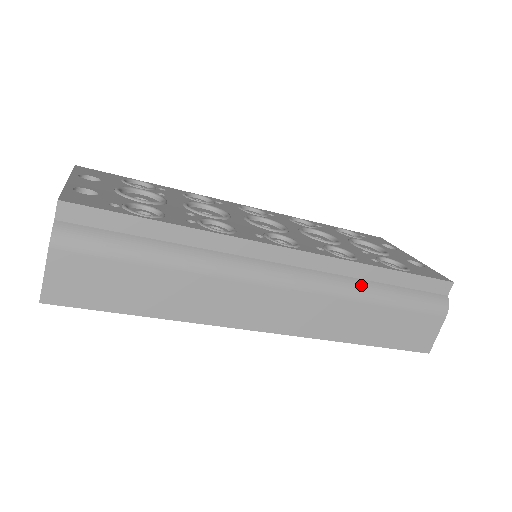
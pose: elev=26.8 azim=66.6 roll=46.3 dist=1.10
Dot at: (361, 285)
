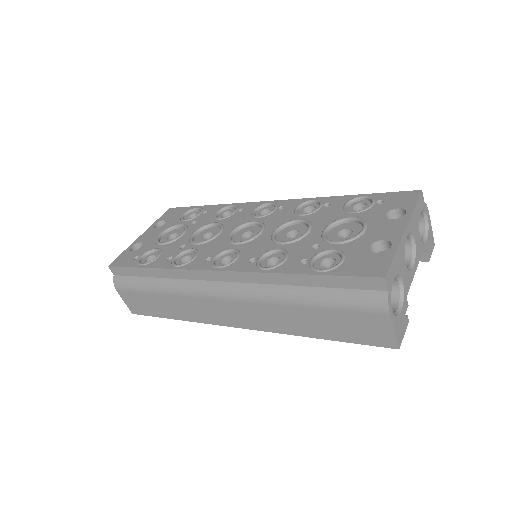
Dot at: (282, 291)
